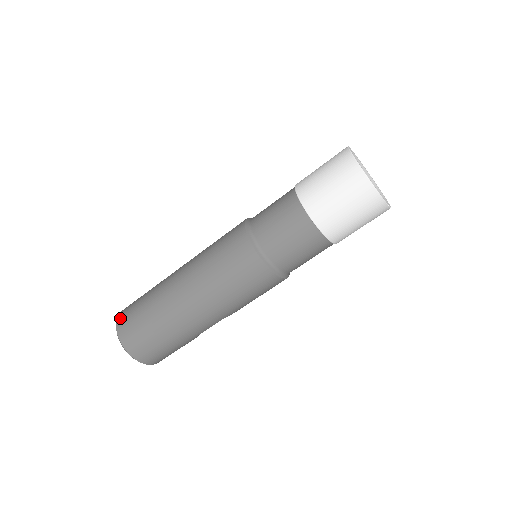
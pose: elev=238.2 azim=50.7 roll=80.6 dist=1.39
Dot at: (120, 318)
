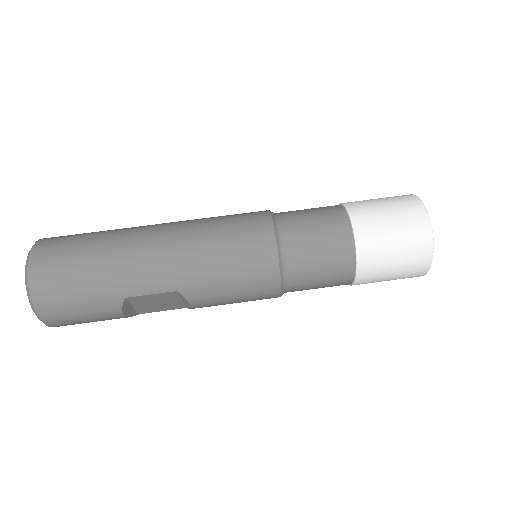
Dot at: occluded
